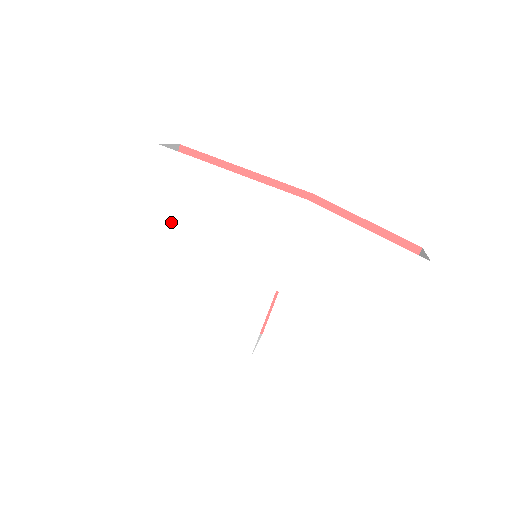
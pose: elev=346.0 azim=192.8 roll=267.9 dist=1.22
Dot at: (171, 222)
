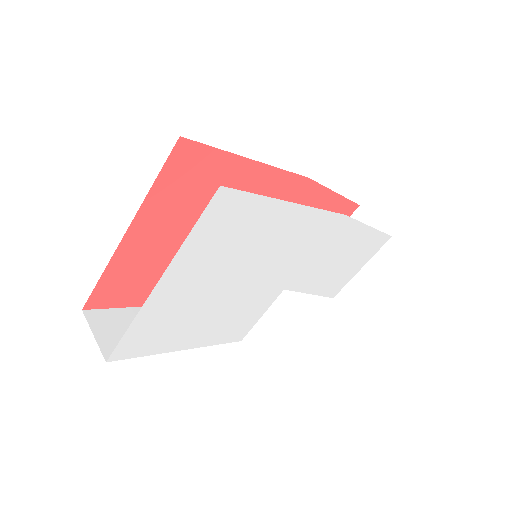
Dot at: (204, 267)
